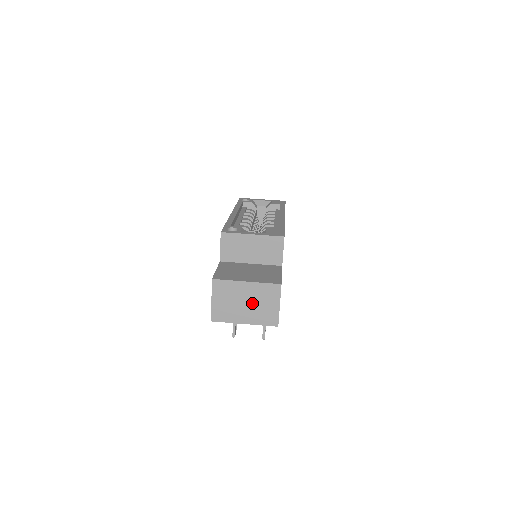
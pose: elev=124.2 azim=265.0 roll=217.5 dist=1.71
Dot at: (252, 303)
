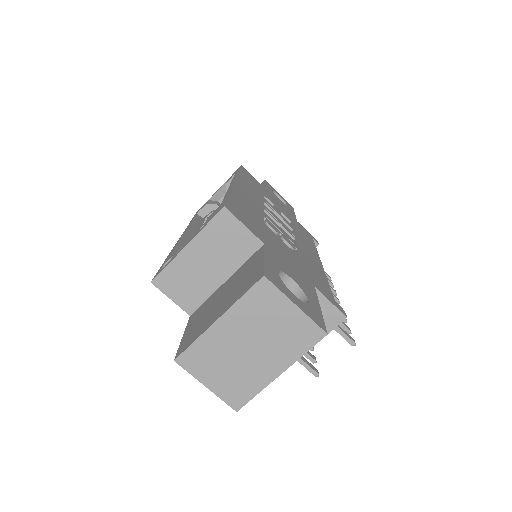
Dot at: (257, 339)
